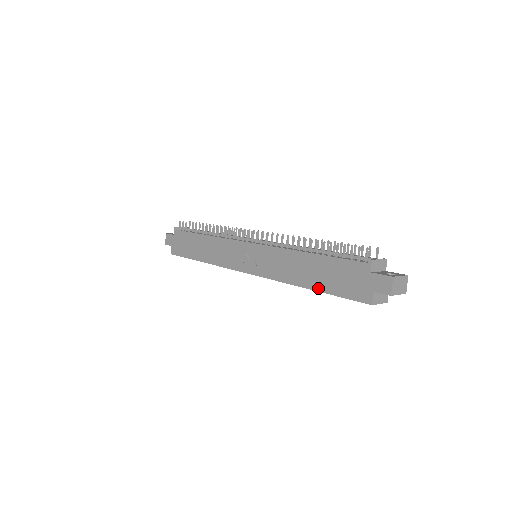
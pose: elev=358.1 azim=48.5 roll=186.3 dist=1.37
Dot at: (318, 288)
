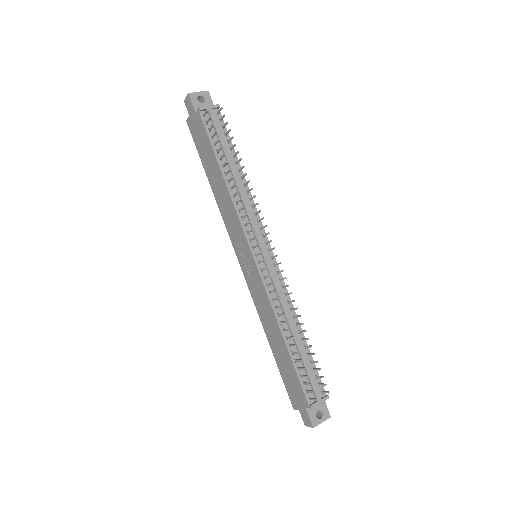
Dot at: (275, 355)
